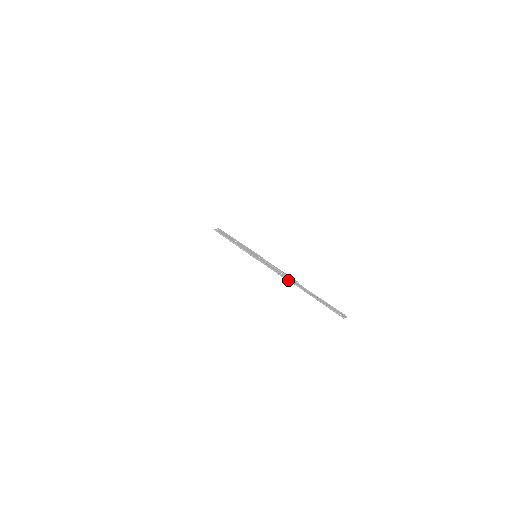
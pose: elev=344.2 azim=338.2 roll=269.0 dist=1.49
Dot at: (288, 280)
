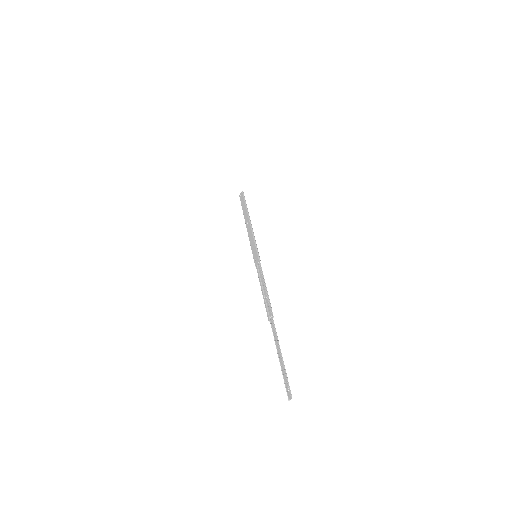
Dot at: (267, 314)
